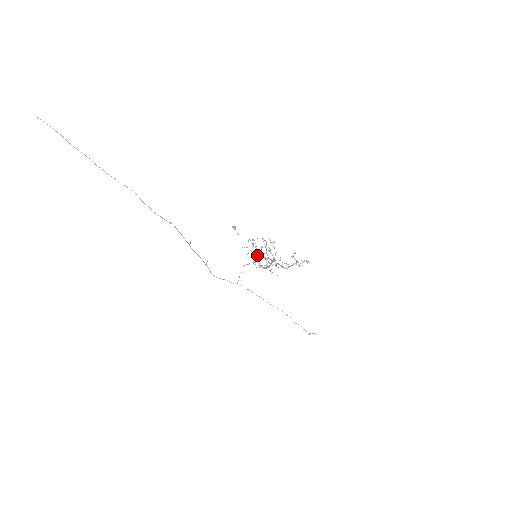
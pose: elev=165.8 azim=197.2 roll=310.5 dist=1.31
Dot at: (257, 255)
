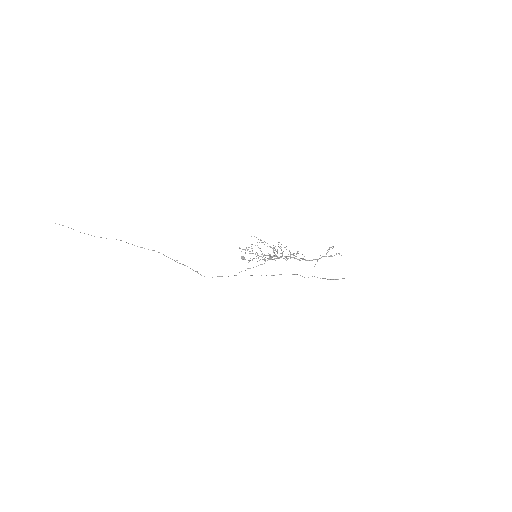
Dot at: occluded
